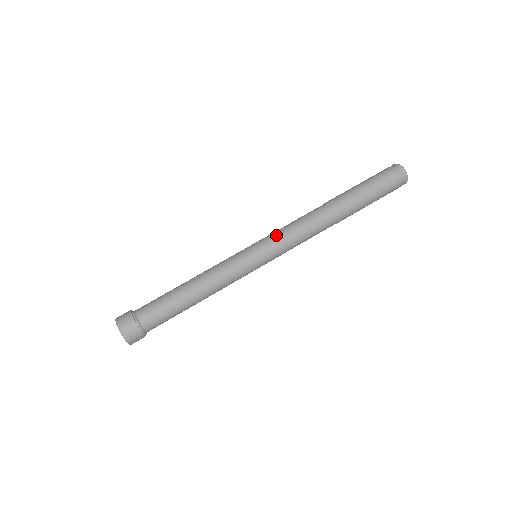
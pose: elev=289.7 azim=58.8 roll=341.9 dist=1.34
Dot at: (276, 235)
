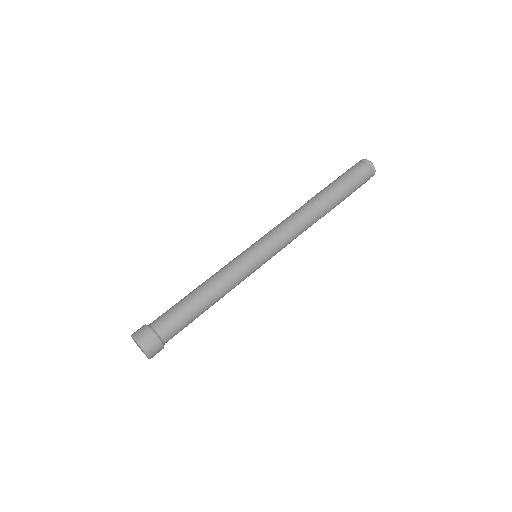
Dot at: (277, 237)
